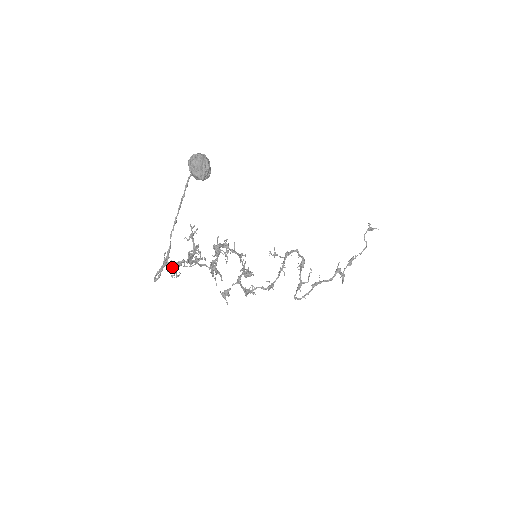
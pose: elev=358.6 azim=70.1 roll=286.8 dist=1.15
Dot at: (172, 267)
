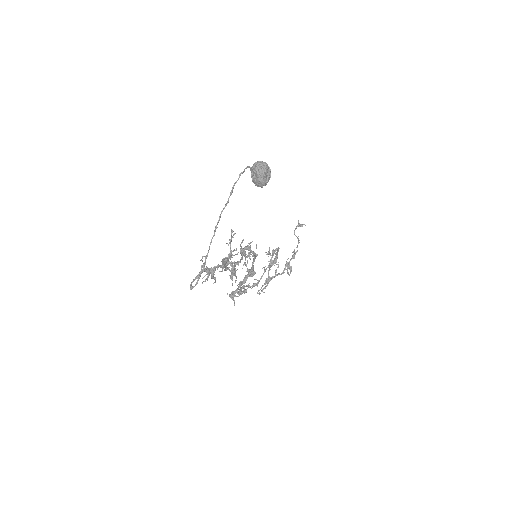
Dot at: (213, 273)
